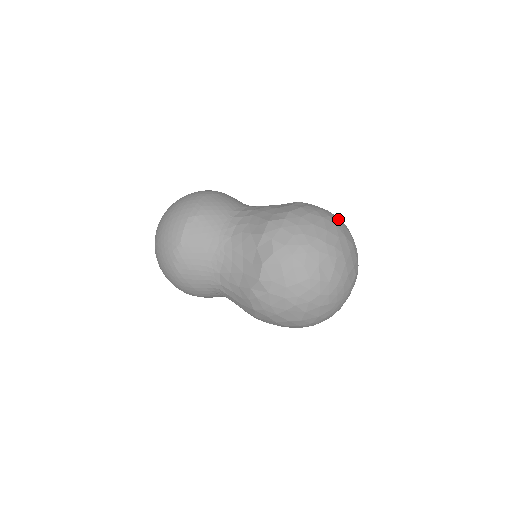
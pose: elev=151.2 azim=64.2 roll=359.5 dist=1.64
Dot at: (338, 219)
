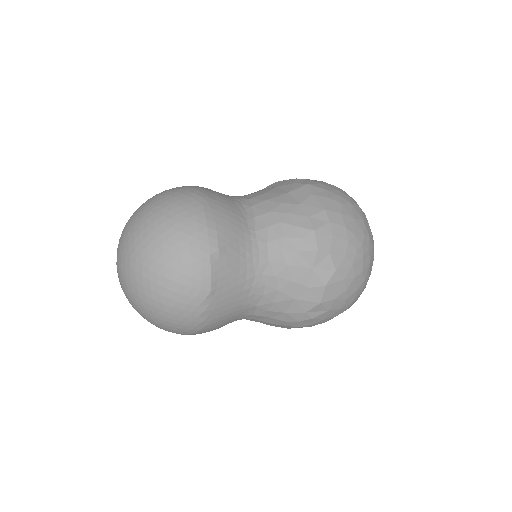
Dot at: occluded
